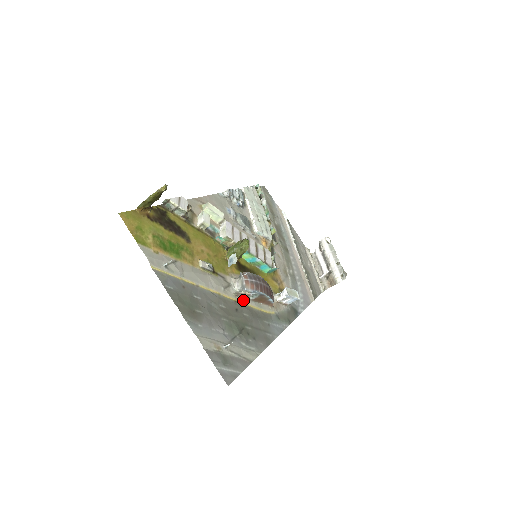
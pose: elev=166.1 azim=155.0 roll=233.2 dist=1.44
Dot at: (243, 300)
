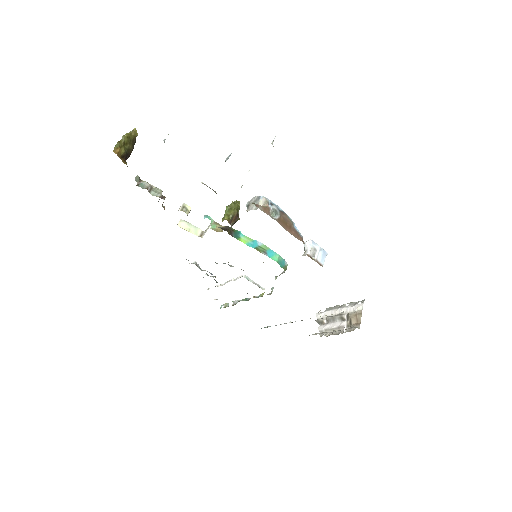
Dot at: (266, 213)
